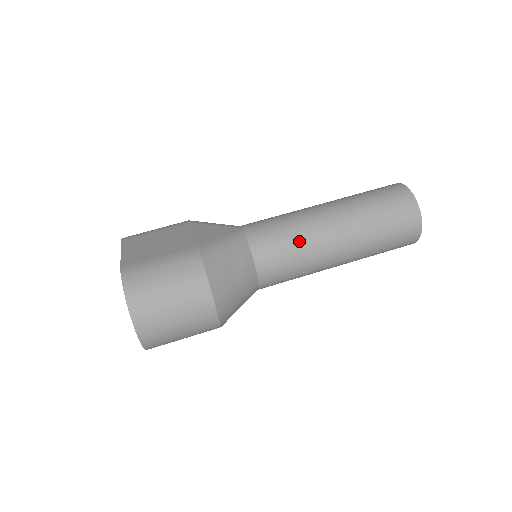
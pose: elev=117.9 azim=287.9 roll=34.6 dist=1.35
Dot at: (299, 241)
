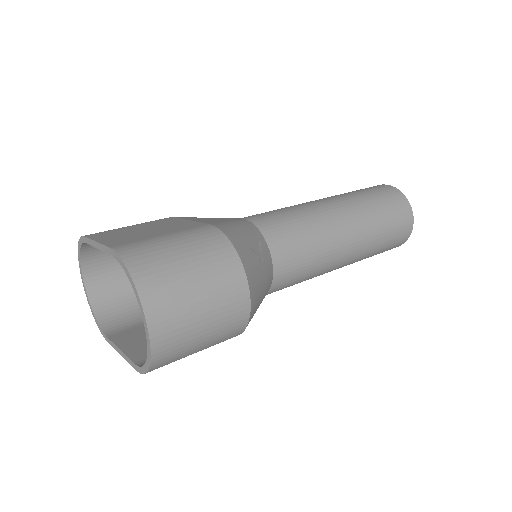
Dot at: (312, 228)
